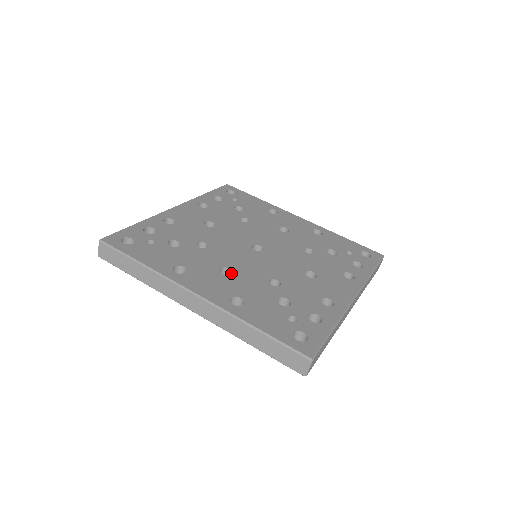
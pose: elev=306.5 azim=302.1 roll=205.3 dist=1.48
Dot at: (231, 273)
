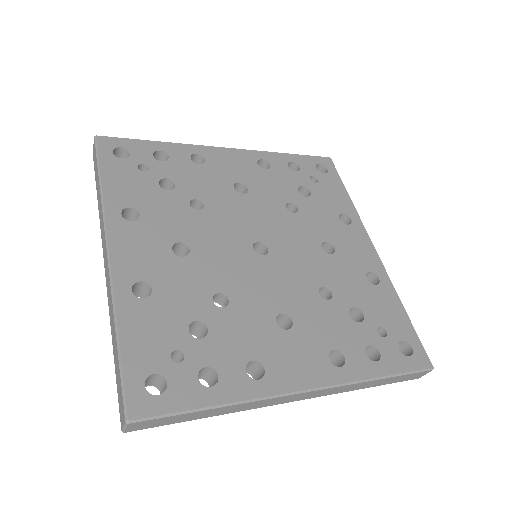
Dot at: (188, 255)
